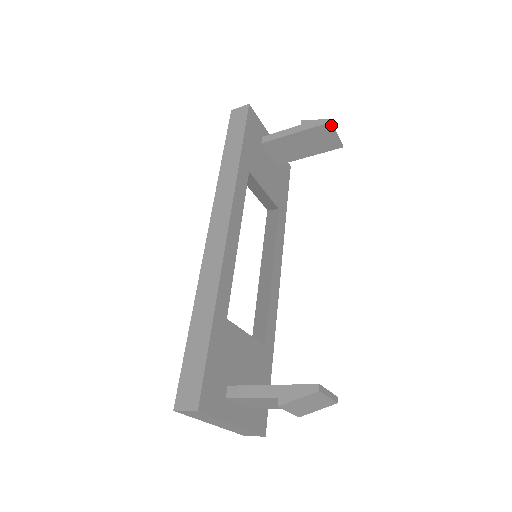
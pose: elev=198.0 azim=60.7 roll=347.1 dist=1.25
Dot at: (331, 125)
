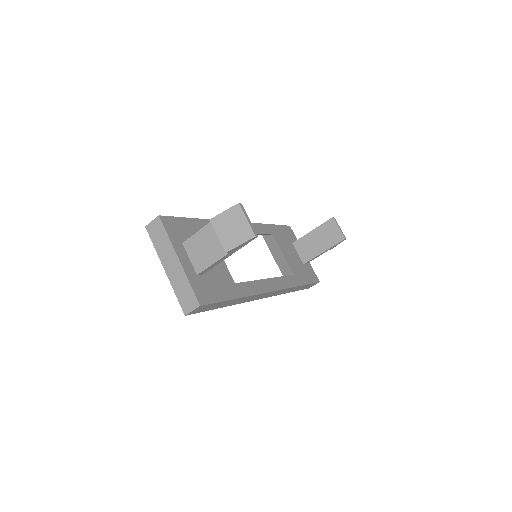
Dot at: (334, 219)
